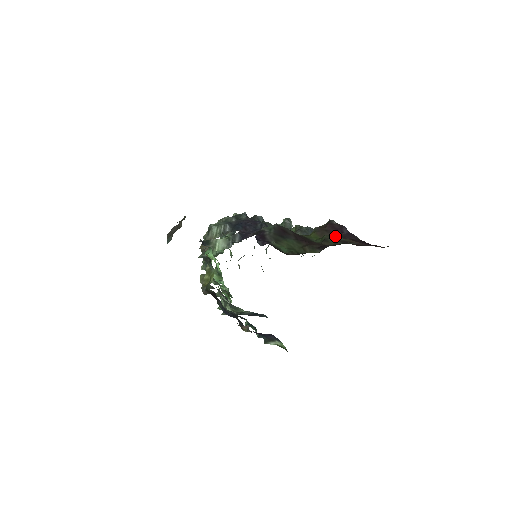
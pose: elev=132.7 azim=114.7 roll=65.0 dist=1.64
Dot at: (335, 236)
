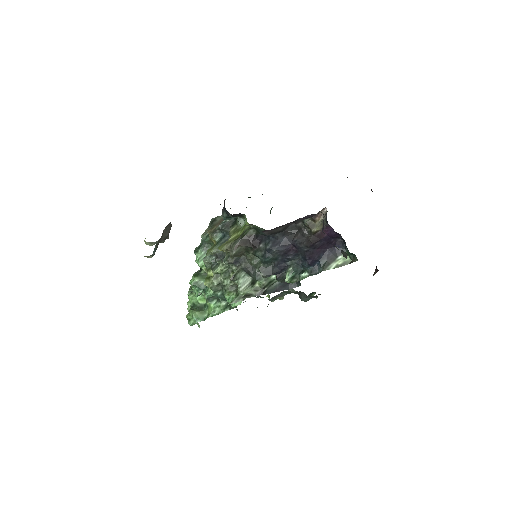
Dot at: occluded
